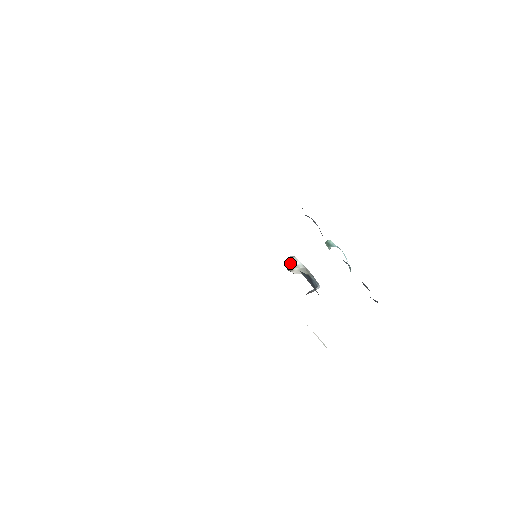
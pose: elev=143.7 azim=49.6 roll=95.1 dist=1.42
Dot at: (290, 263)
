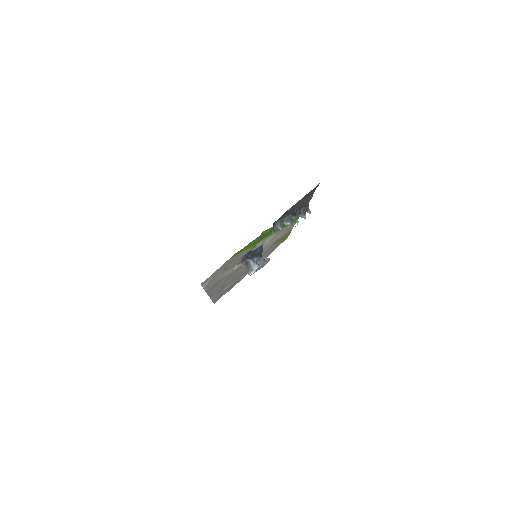
Dot at: (264, 257)
